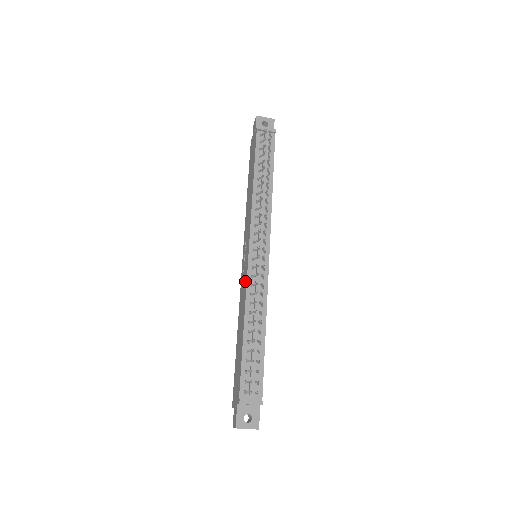
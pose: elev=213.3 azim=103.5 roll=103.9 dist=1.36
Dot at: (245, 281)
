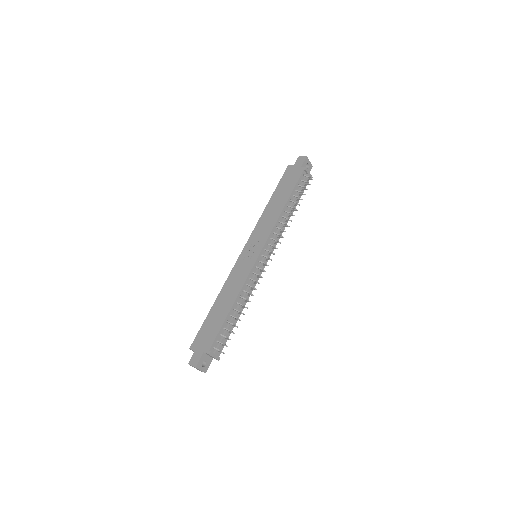
Dot at: (246, 272)
